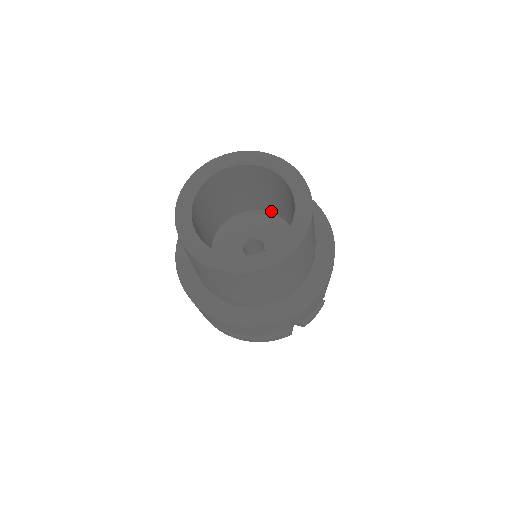
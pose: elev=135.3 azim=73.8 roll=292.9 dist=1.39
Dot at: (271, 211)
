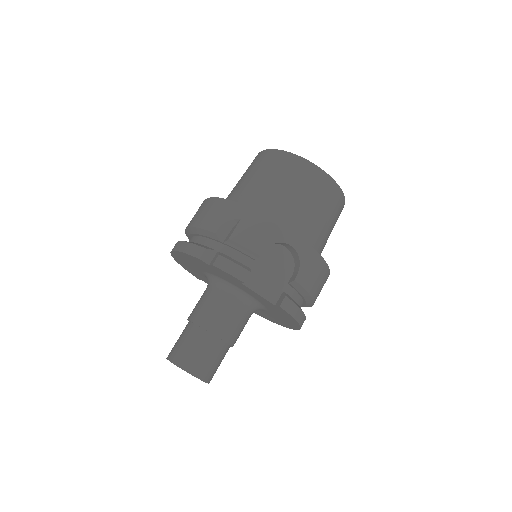
Dot at: occluded
